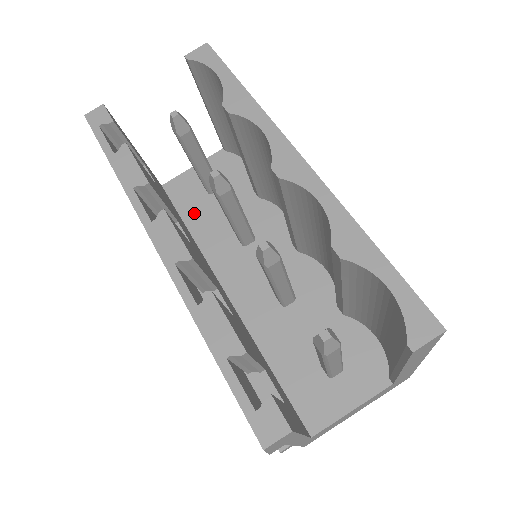
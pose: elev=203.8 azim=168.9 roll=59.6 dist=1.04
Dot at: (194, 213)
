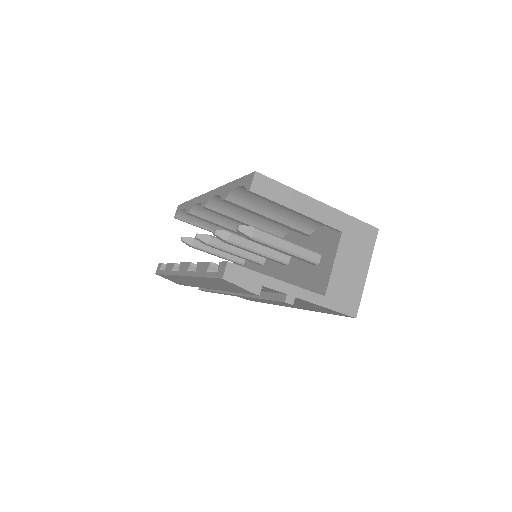
Dot at: occluded
